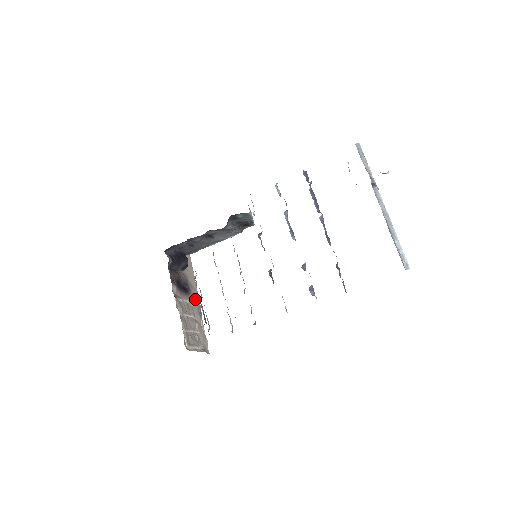
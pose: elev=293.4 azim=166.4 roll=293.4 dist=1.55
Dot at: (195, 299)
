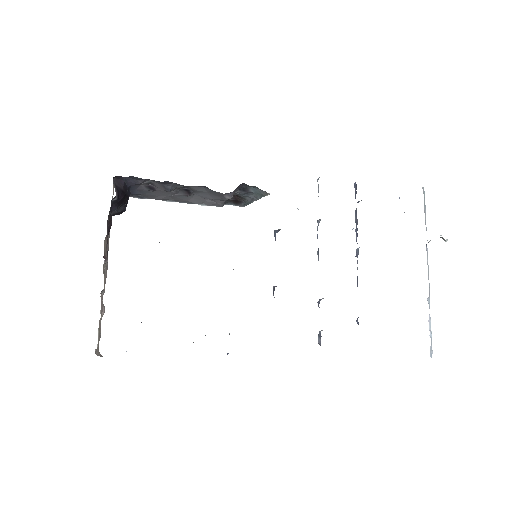
Dot at: (107, 266)
